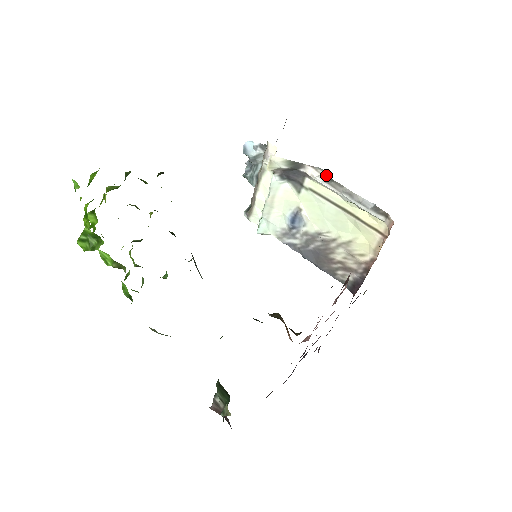
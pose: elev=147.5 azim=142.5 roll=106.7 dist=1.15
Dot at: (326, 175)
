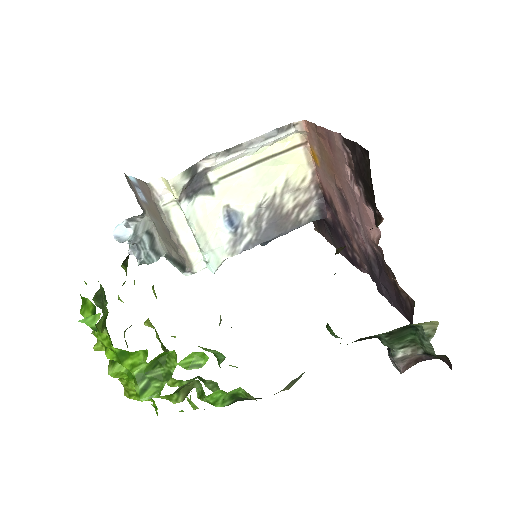
Dot at: (221, 152)
